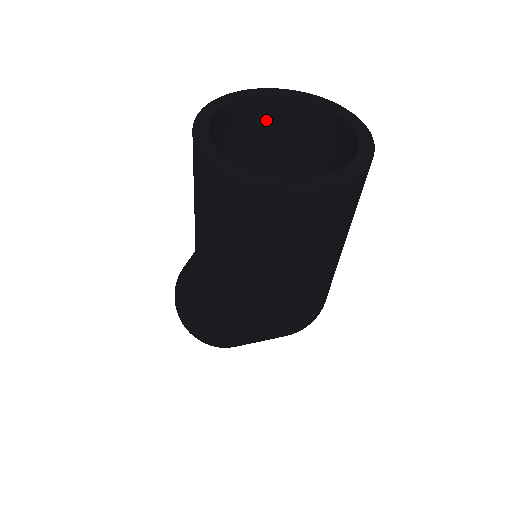
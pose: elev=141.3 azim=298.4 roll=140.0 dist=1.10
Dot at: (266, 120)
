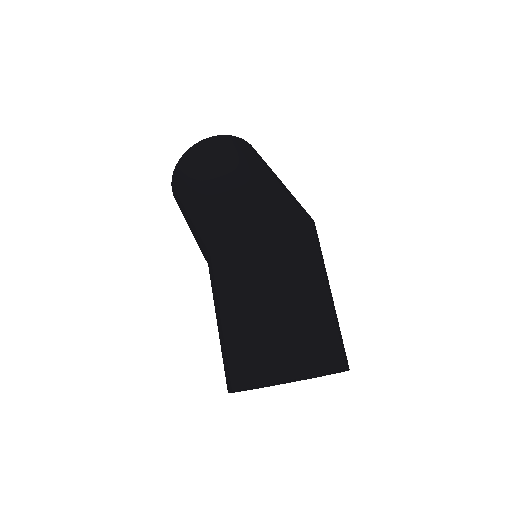
Dot at: occluded
